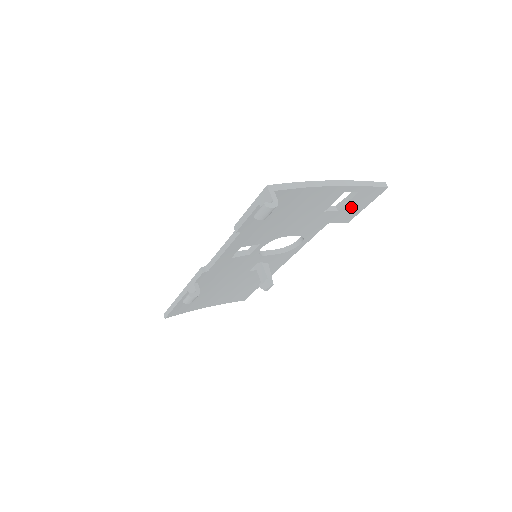
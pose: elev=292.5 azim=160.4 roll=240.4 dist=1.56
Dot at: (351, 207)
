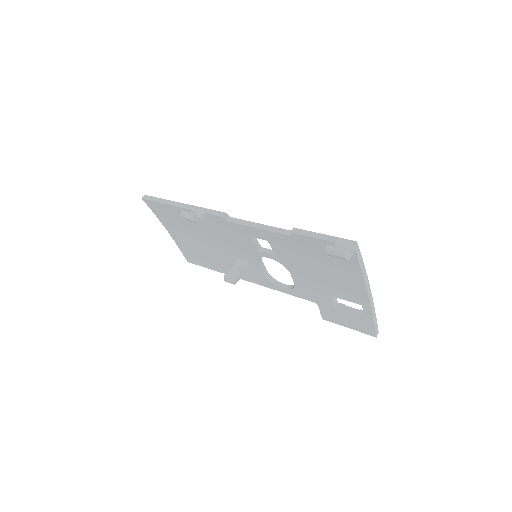
Dot at: (343, 316)
